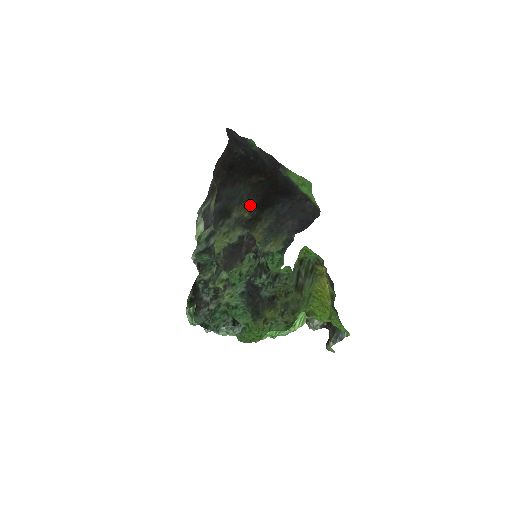
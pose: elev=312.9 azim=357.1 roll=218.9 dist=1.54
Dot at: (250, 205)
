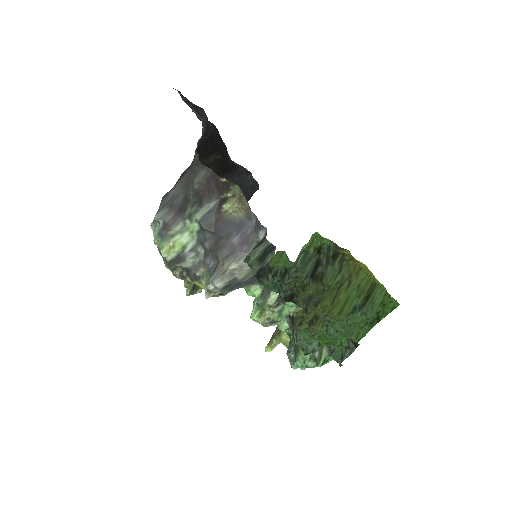
Dot at: occluded
